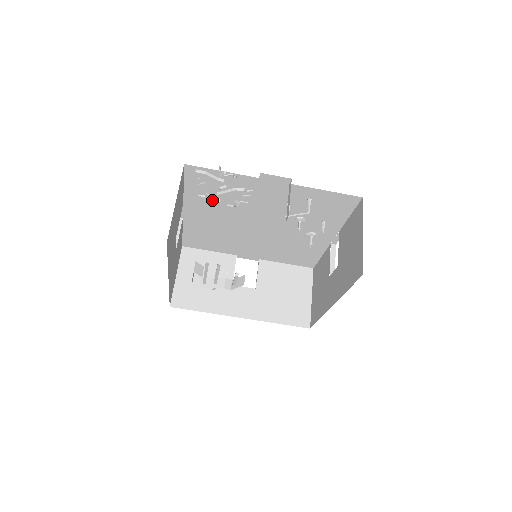
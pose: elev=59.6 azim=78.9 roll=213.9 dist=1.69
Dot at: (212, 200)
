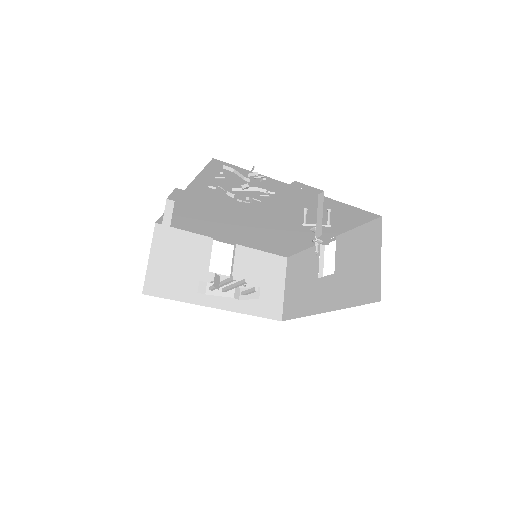
Dot at: (221, 192)
